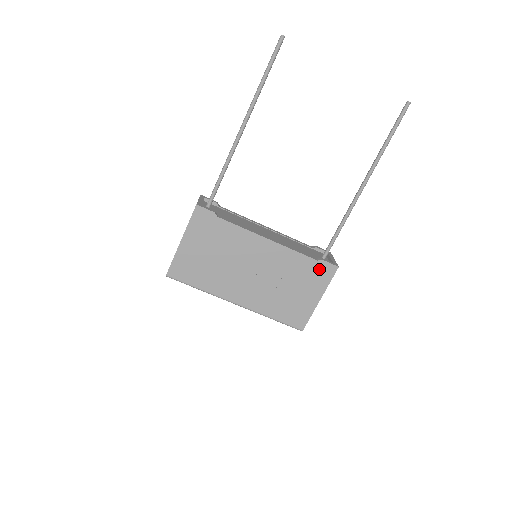
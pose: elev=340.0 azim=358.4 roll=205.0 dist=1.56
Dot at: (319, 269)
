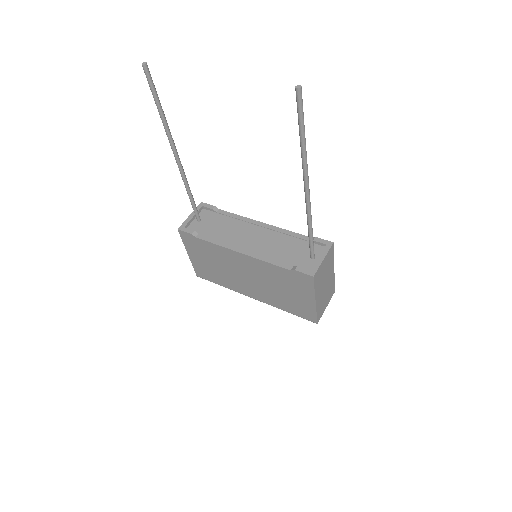
Dot at: (297, 277)
